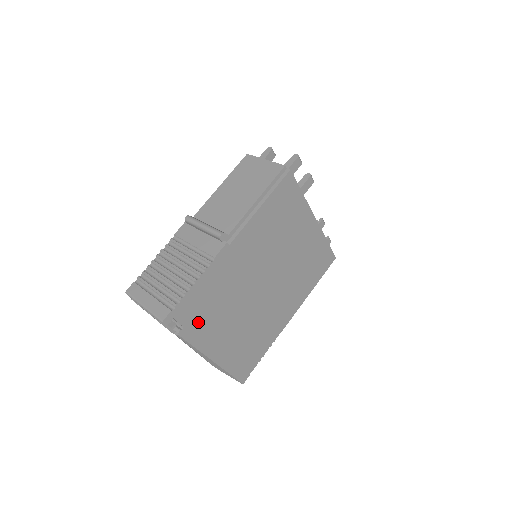
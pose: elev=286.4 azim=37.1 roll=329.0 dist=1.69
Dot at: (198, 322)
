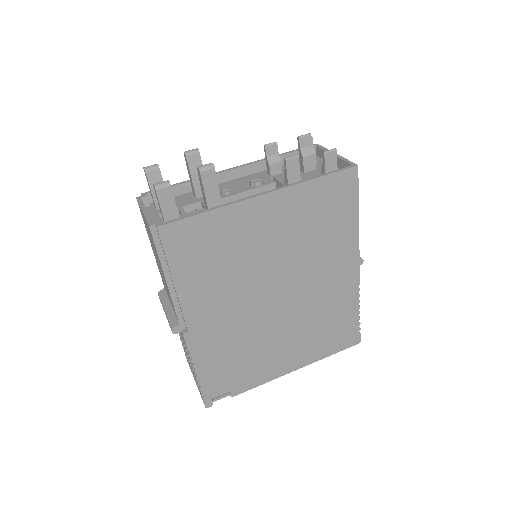
Dot at: (240, 377)
